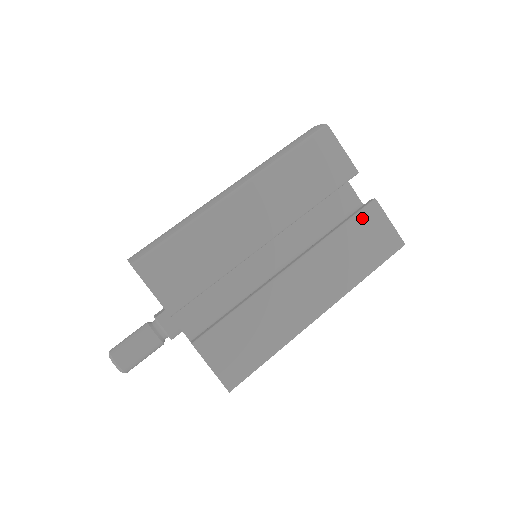
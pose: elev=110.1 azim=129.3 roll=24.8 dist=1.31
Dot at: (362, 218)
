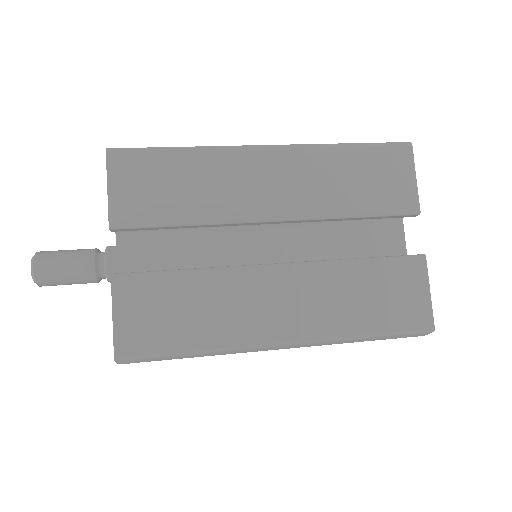
Dot at: (397, 265)
